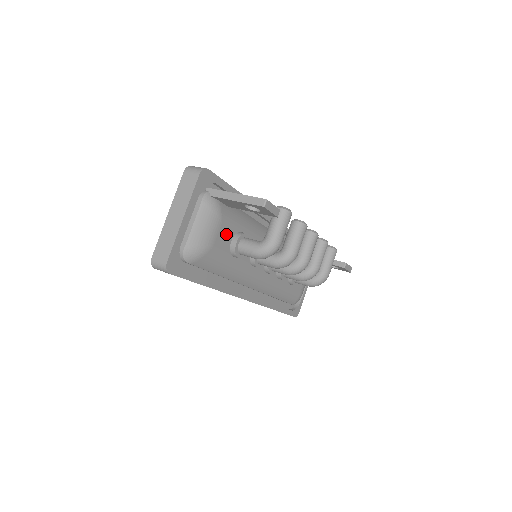
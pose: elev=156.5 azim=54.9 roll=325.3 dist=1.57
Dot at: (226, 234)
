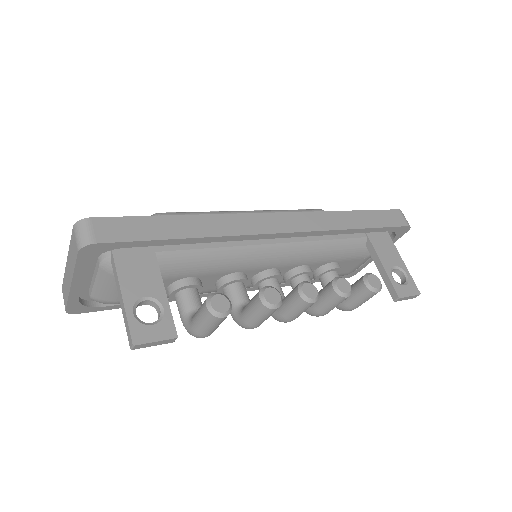
Dot at: occluded
